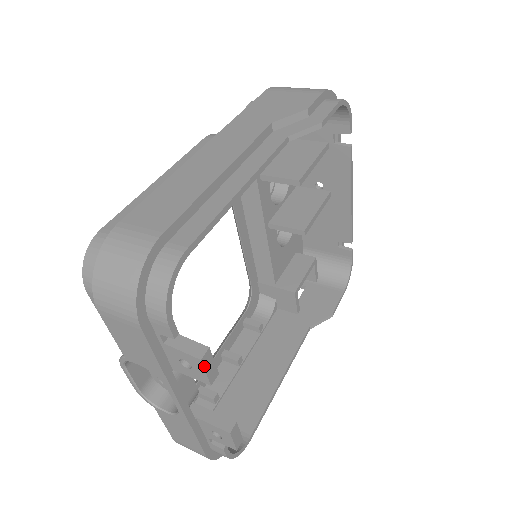
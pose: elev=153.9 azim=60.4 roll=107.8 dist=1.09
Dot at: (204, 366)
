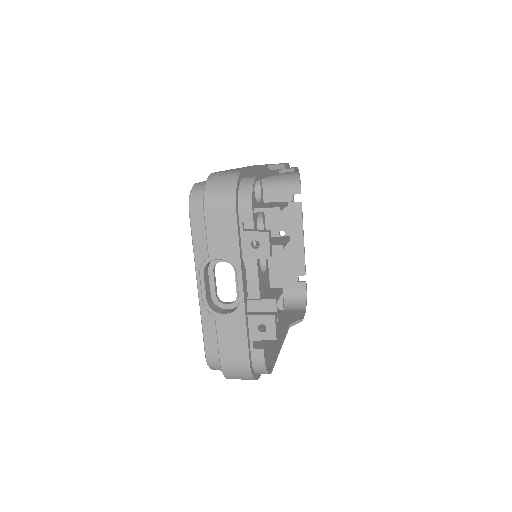
Dot at: (269, 239)
